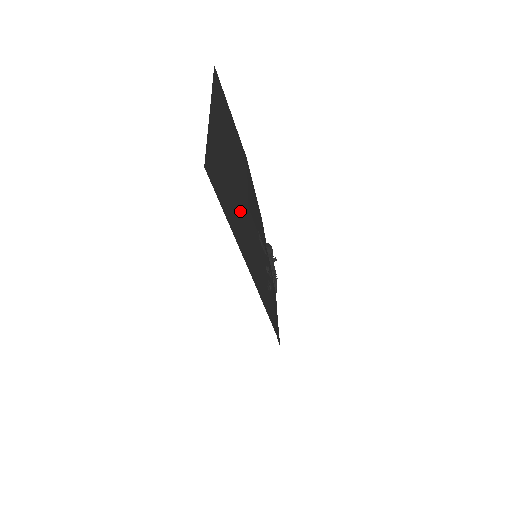
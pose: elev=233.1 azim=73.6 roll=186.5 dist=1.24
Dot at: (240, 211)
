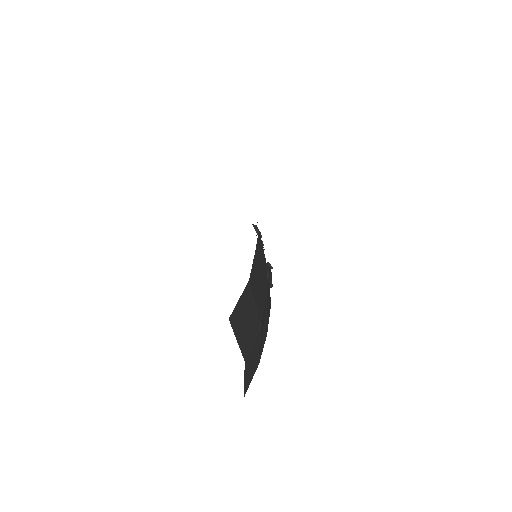
Dot at: occluded
